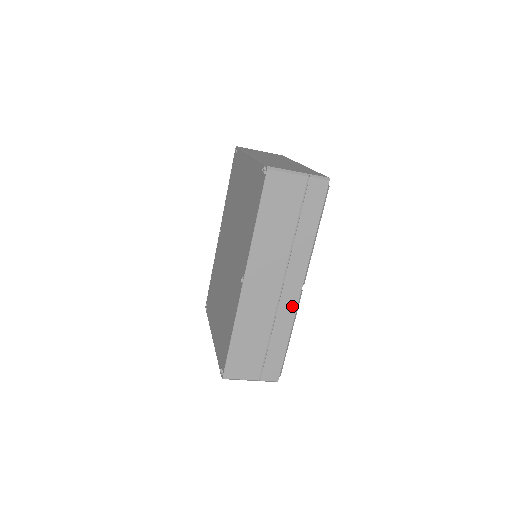
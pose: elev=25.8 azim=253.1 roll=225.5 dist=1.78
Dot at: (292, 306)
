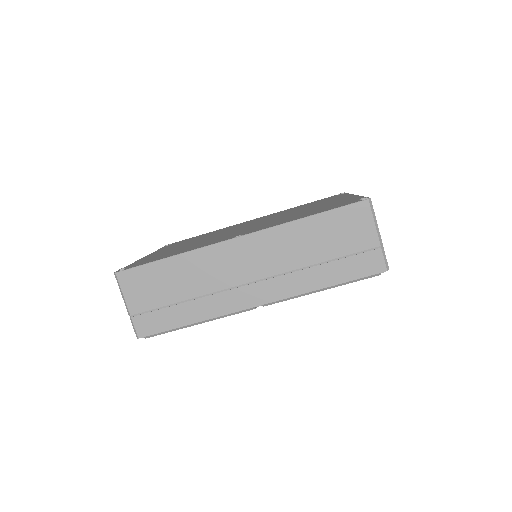
Dot at: (234, 306)
